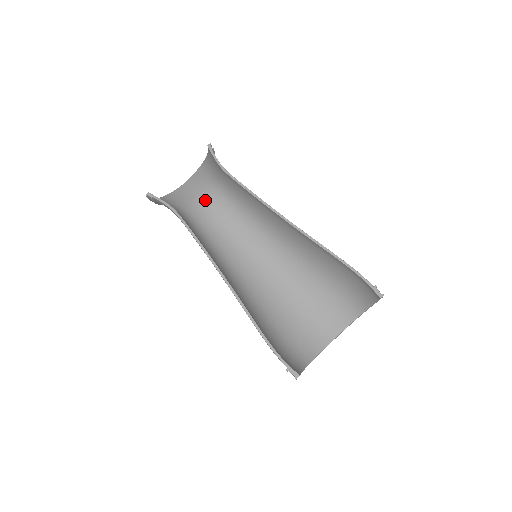
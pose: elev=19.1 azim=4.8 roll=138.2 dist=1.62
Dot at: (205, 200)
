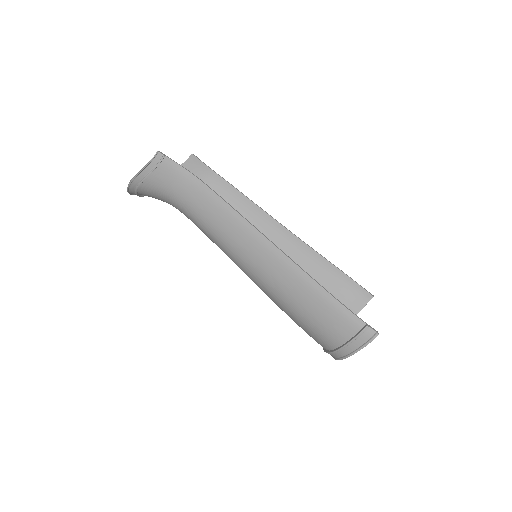
Dot at: occluded
